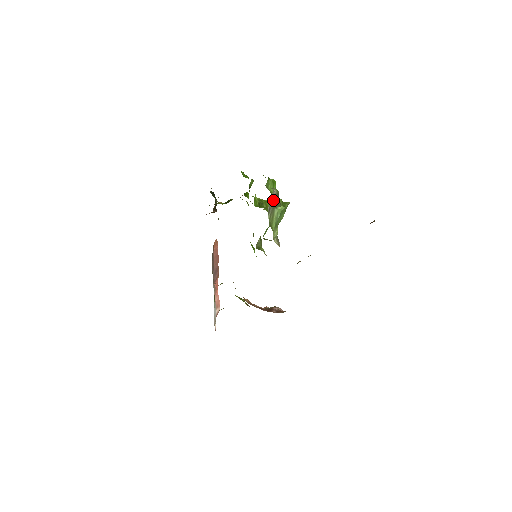
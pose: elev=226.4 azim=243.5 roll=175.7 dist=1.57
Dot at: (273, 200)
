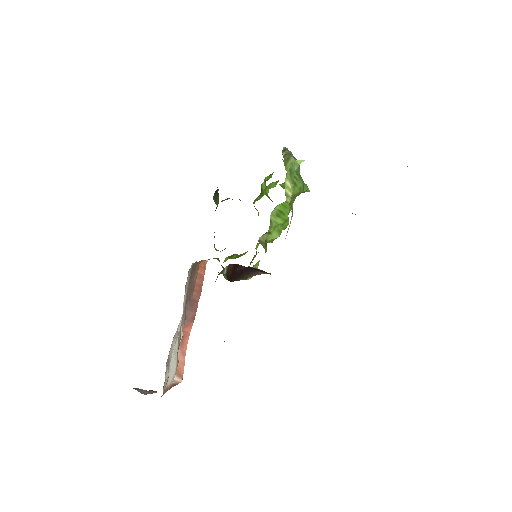
Dot at: occluded
